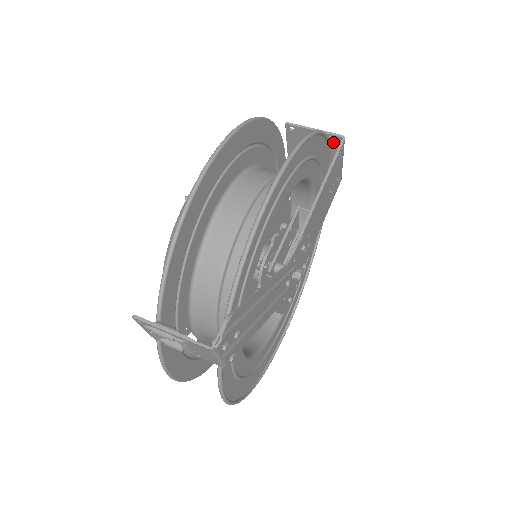
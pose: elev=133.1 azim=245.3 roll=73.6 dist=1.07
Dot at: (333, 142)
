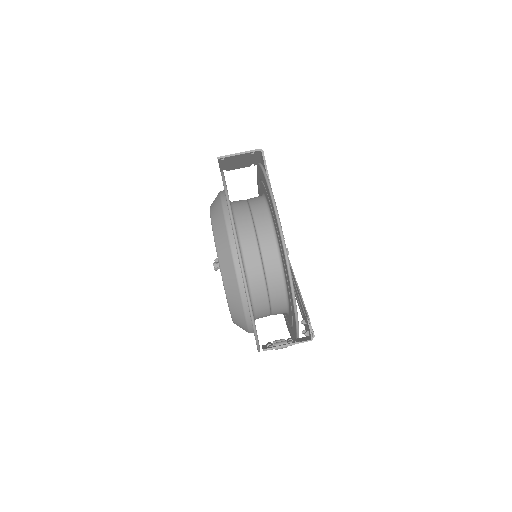
Dot at: (254, 154)
